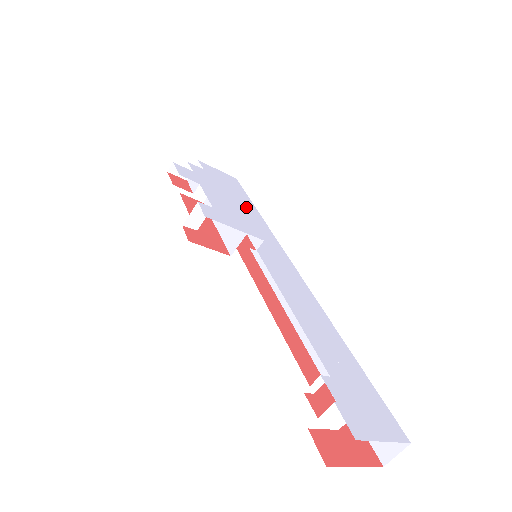
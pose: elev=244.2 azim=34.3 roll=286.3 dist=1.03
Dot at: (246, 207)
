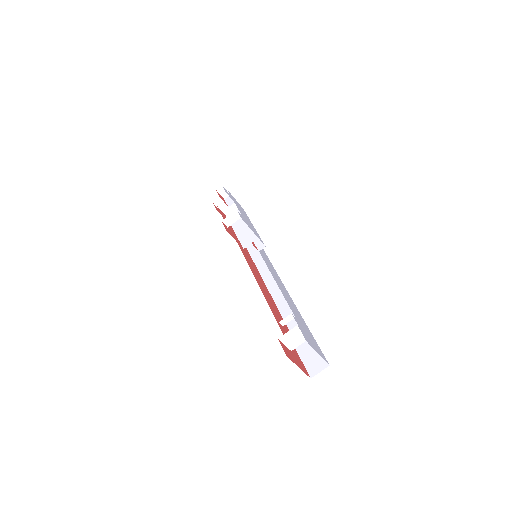
Dot at: occluded
